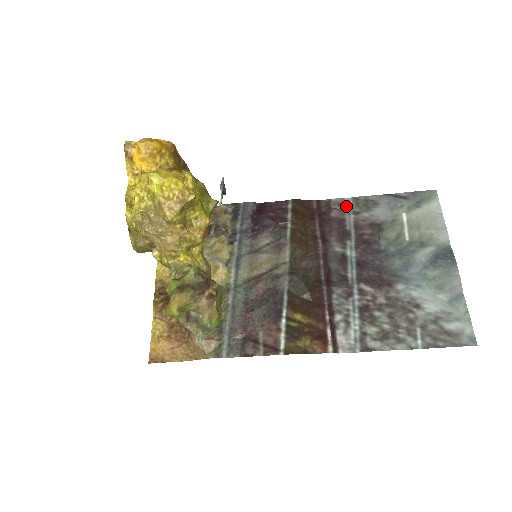
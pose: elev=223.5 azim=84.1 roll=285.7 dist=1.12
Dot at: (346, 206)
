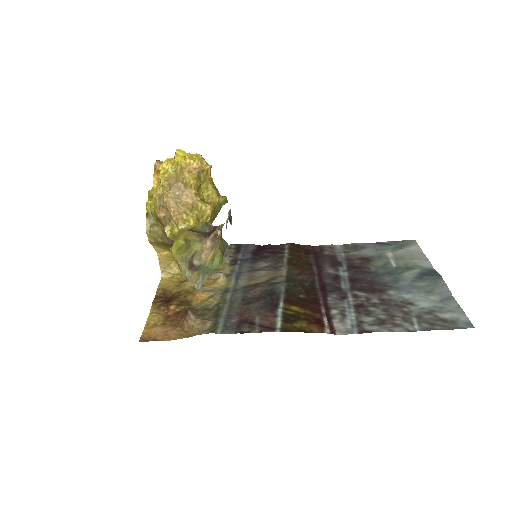
Dot at: (337, 249)
